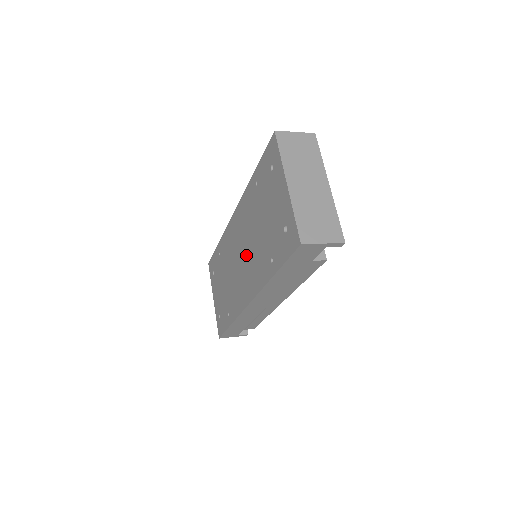
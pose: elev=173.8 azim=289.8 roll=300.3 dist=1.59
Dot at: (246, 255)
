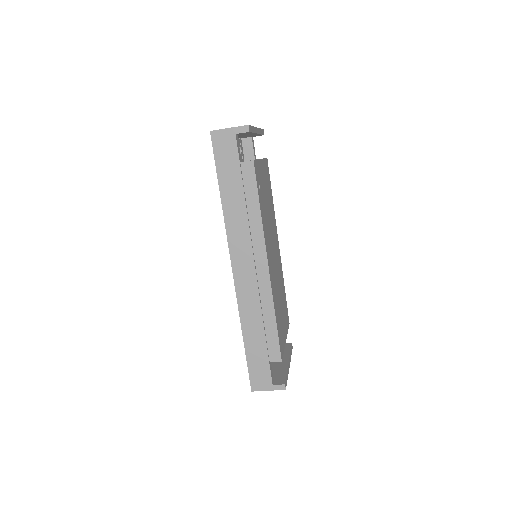
Dot at: occluded
